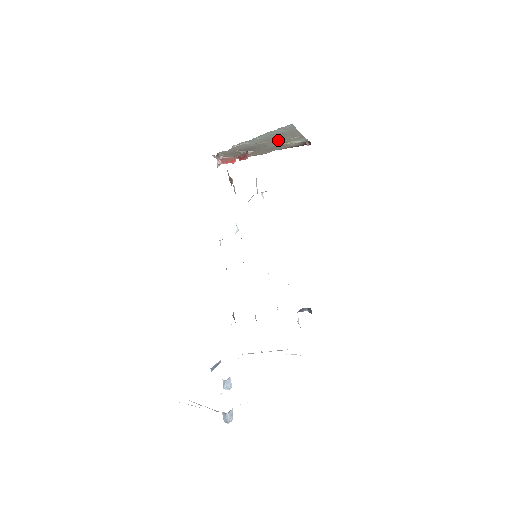
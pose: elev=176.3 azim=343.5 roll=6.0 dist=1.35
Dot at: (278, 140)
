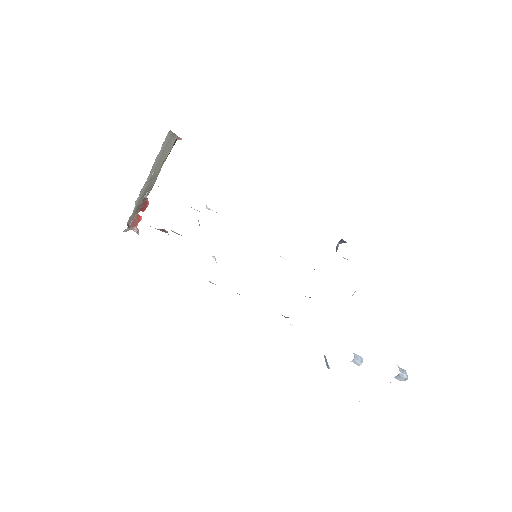
Dot at: (161, 160)
